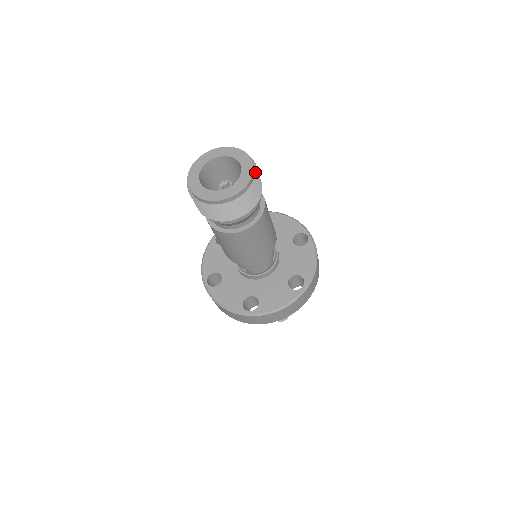
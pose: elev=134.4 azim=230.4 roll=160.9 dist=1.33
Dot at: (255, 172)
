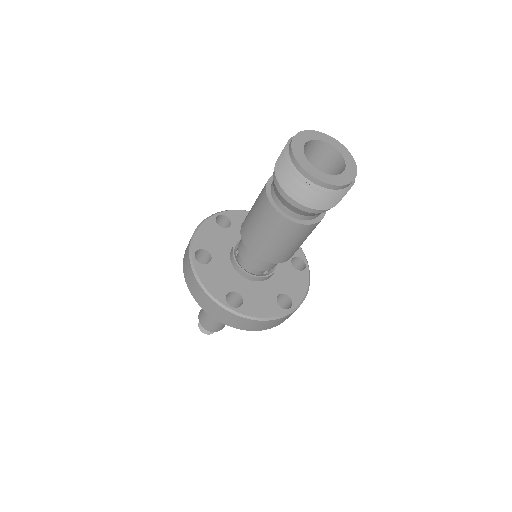
Dot at: occluded
